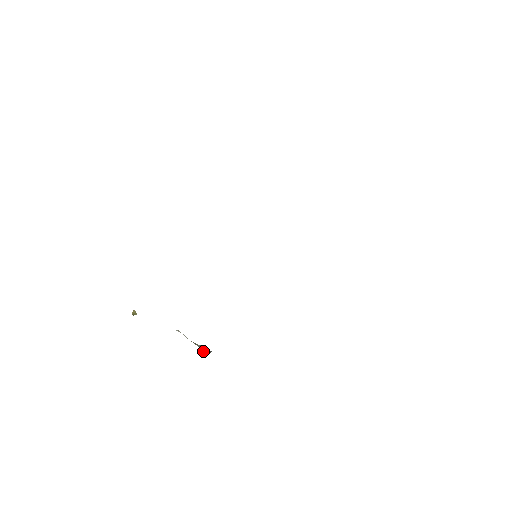
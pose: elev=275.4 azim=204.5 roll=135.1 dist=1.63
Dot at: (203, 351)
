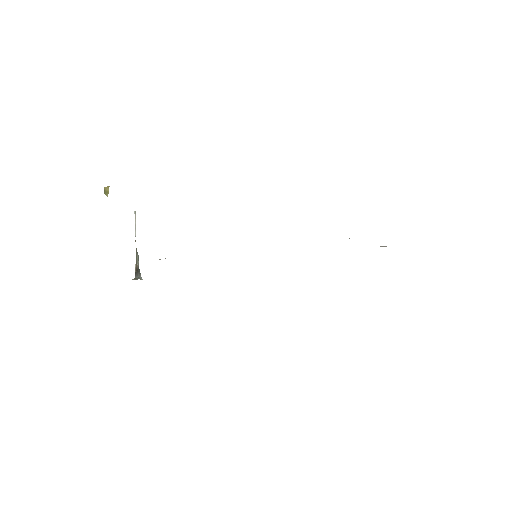
Dot at: (135, 267)
